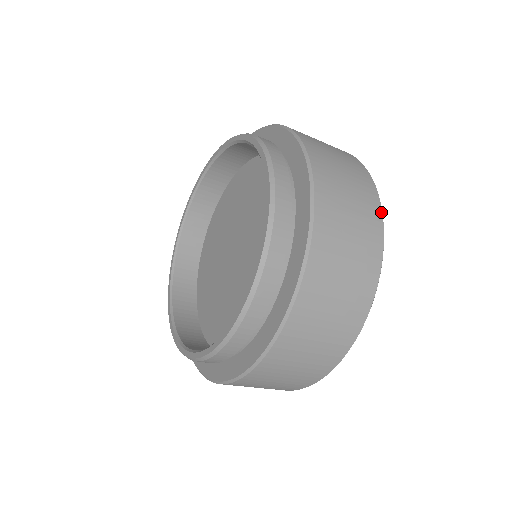
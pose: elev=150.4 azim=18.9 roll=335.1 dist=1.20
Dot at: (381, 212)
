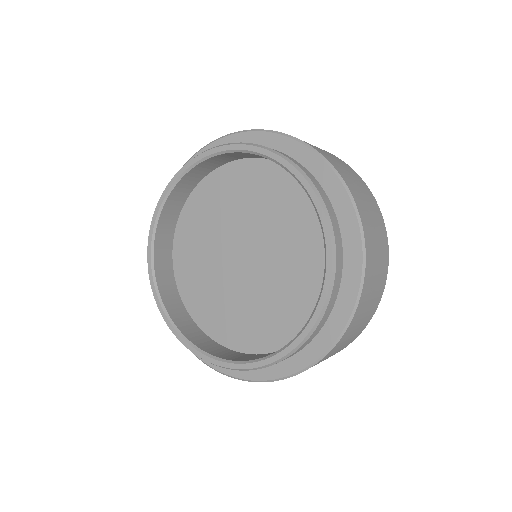
Dot at: (388, 261)
